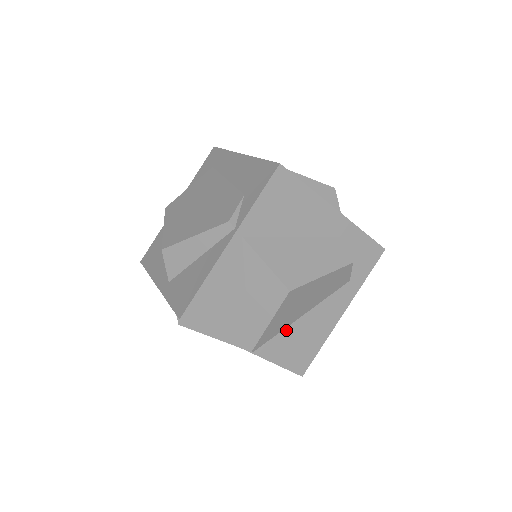
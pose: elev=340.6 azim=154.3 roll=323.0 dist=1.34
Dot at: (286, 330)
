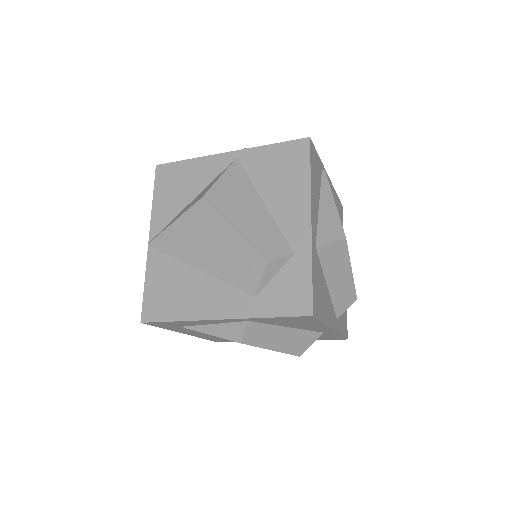
Dot at: (179, 263)
